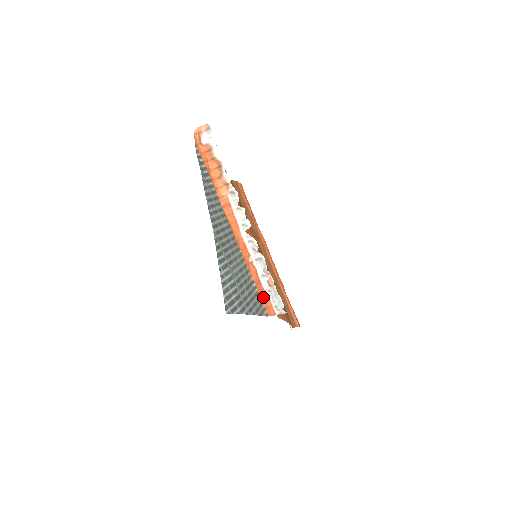
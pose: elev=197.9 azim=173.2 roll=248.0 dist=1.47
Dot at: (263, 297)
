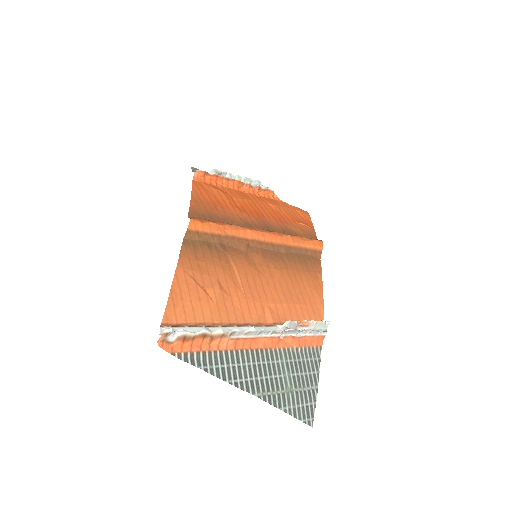
Dot at: (309, 342)
